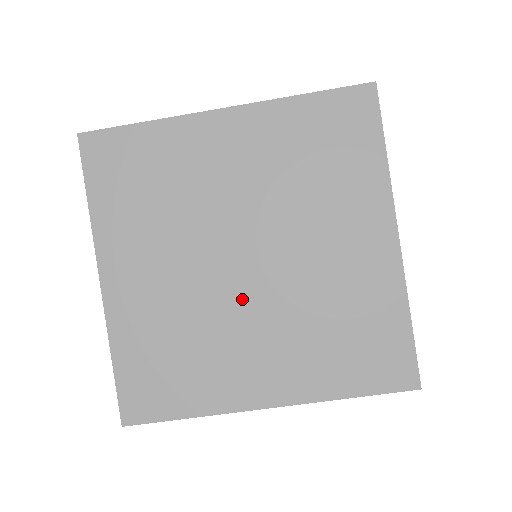
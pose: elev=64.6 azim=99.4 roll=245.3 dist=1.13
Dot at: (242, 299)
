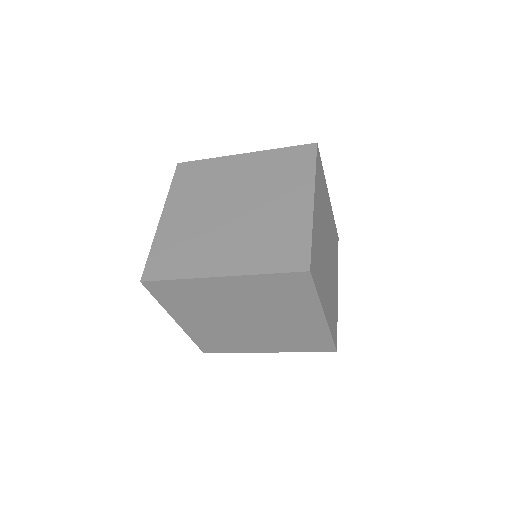
Dot at: (248, 329)
